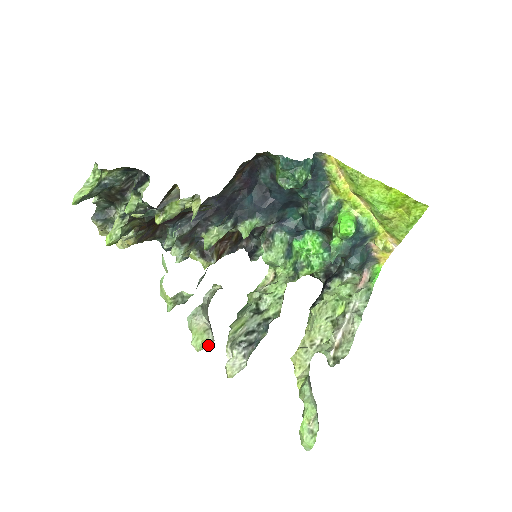
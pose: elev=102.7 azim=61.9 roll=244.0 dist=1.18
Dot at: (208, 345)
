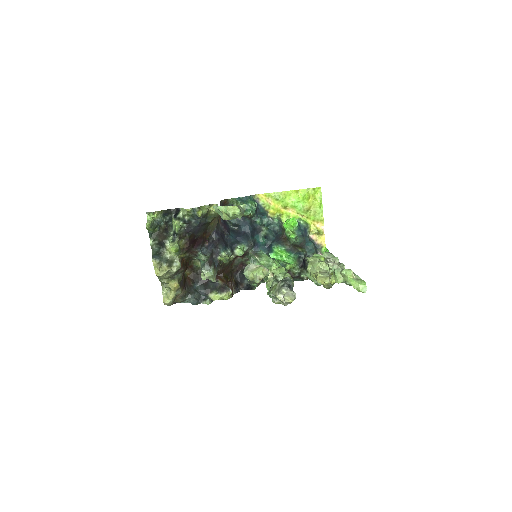
Dot at: (267, 273)
